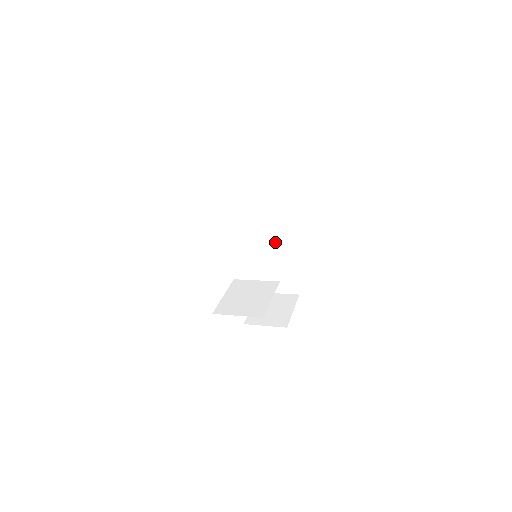
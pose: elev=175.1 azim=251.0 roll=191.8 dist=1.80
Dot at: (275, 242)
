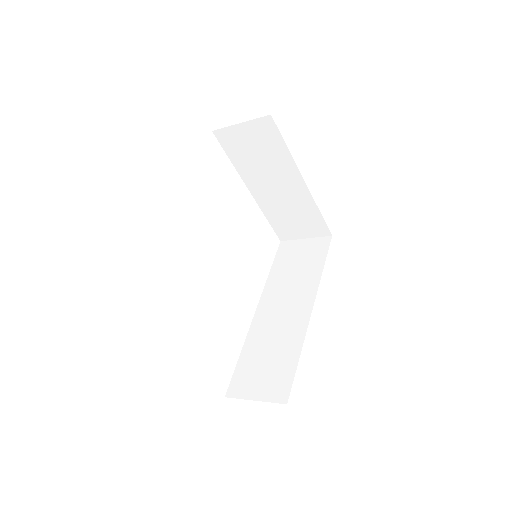
Dot at: (286, 314)
